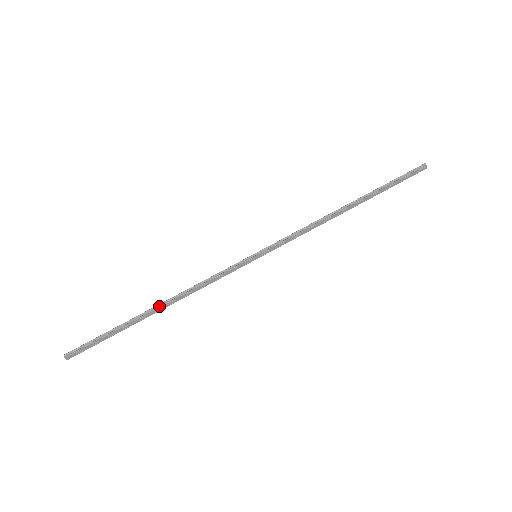
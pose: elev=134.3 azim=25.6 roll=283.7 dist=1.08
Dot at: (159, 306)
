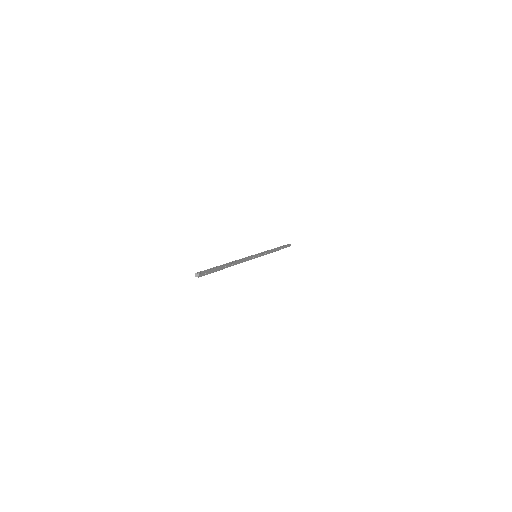
Dot at: (231, 262)
